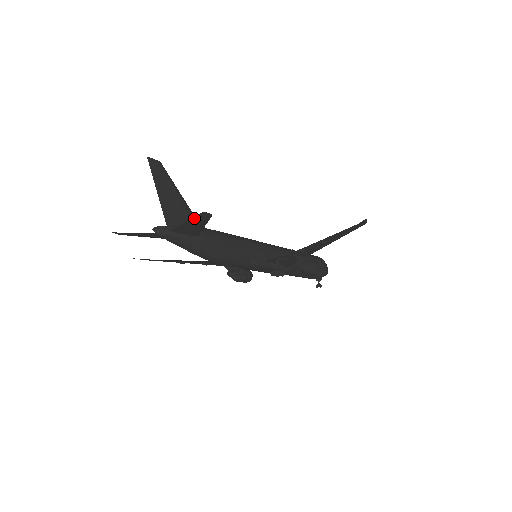
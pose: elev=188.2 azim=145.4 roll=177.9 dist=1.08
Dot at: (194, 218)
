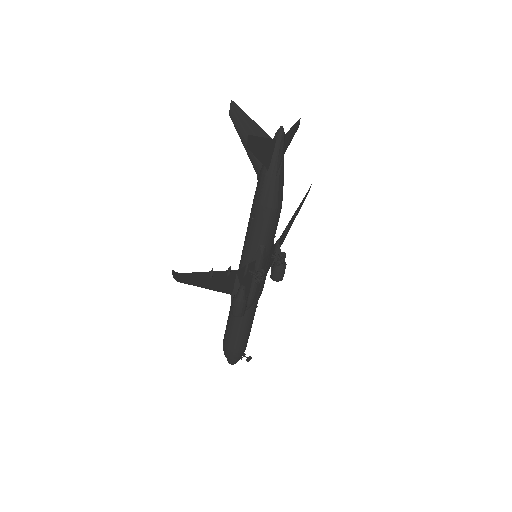
Dot at: (295, 125)
